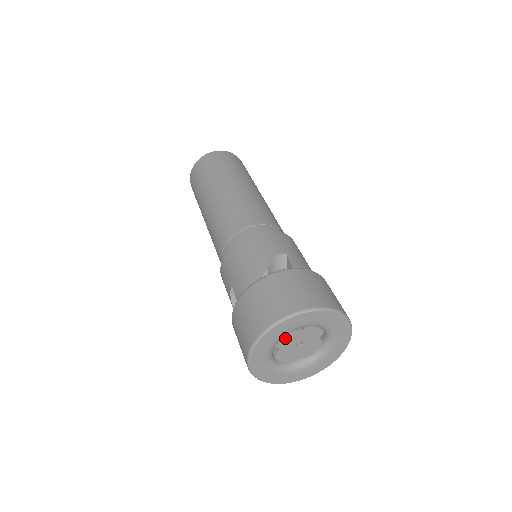
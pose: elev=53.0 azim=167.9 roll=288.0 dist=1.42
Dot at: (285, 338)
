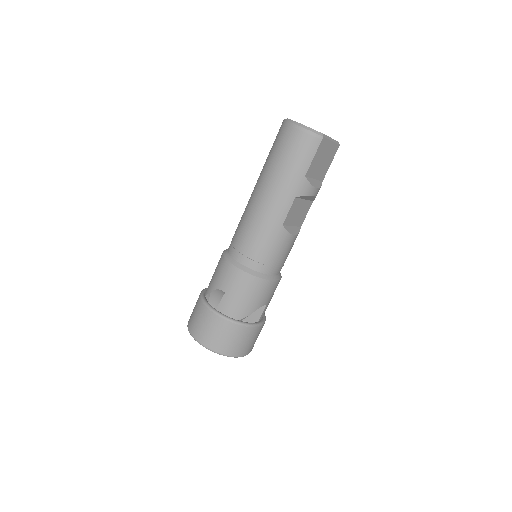
Dot at: occluded
